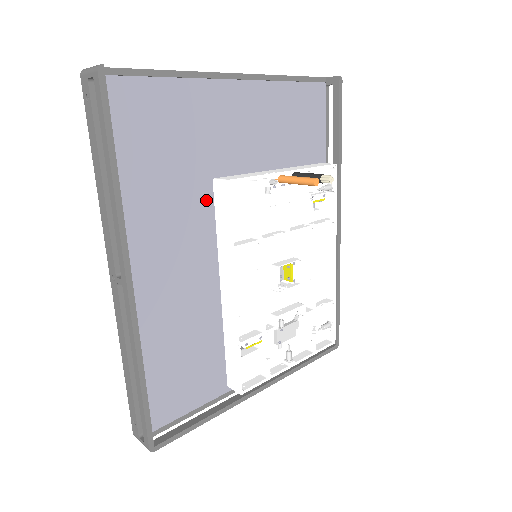
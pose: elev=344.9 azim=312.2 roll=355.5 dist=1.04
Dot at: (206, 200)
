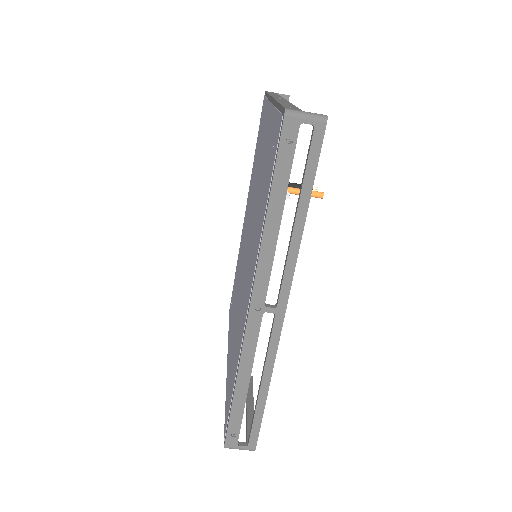
Dot at: occluded
